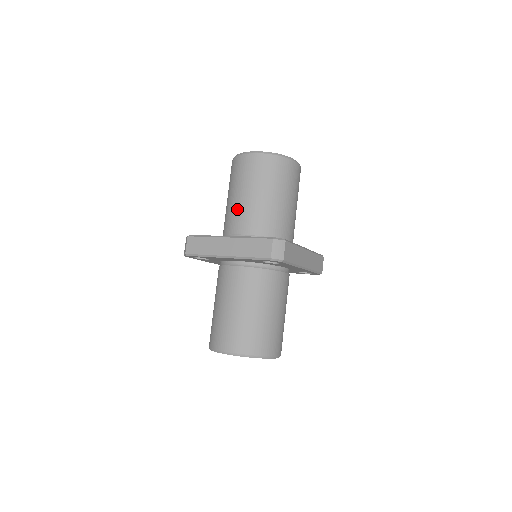
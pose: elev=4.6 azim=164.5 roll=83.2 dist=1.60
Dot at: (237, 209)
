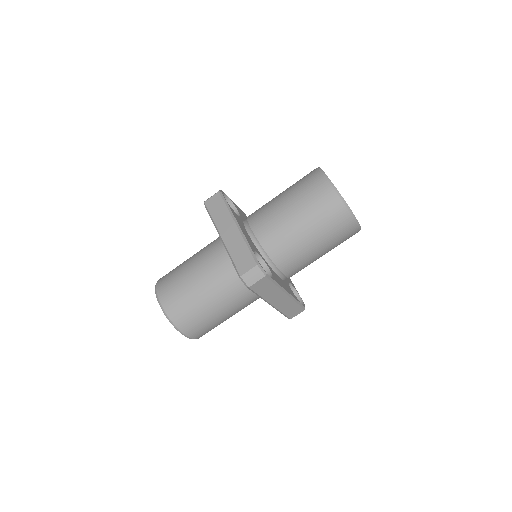
Dot at: (272, 211)
